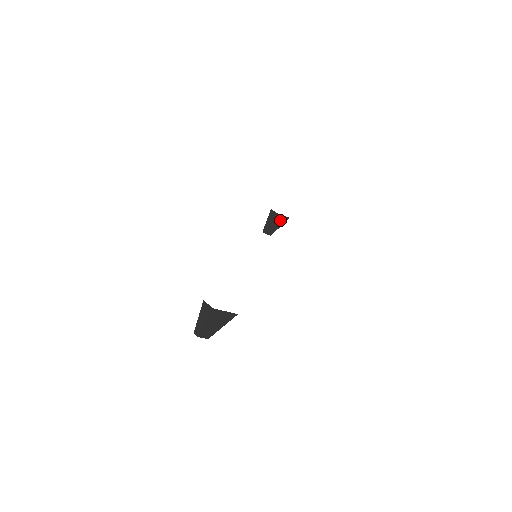
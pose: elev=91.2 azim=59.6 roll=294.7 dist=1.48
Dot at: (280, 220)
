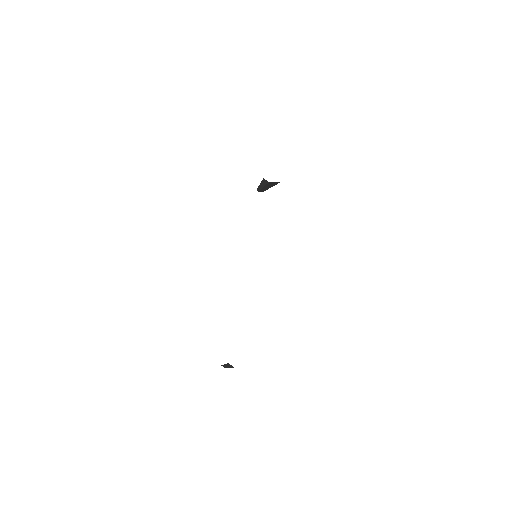
Dot at: (272, 184)
